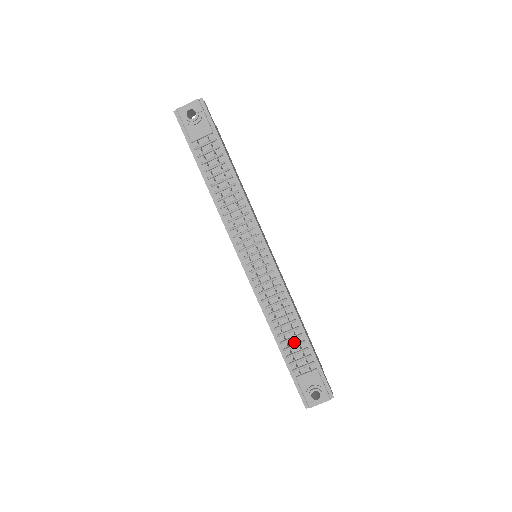
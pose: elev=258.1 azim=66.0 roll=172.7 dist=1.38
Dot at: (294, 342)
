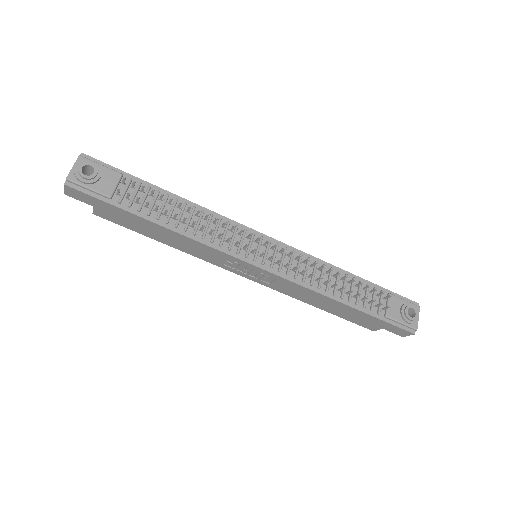
Dot at: (355, 290)
